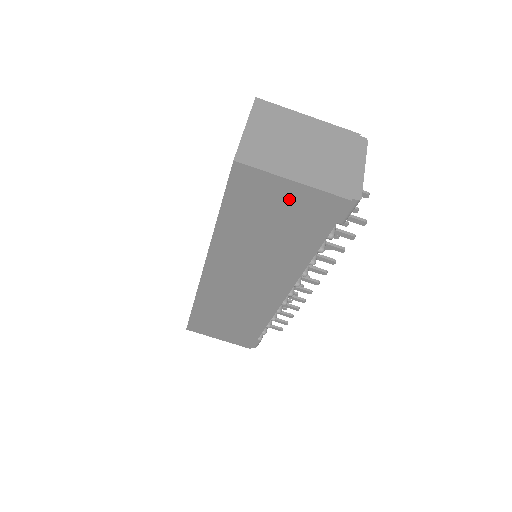
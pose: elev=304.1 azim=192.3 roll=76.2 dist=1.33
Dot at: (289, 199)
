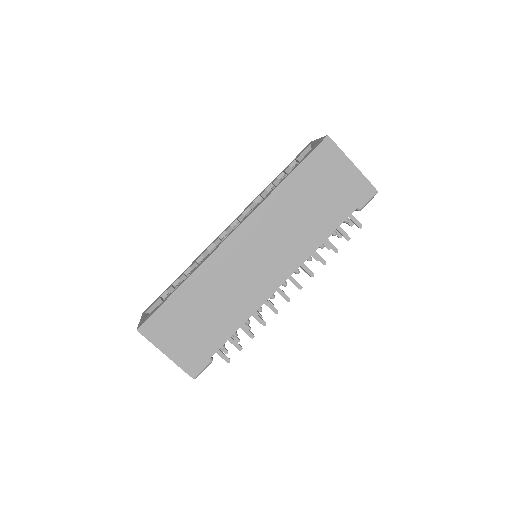
Dot at: (343, 176)
